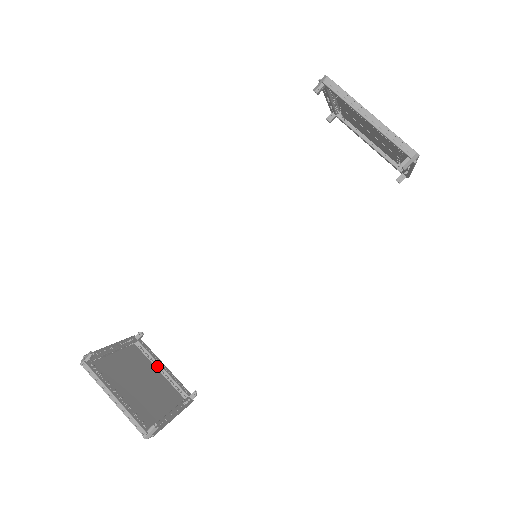
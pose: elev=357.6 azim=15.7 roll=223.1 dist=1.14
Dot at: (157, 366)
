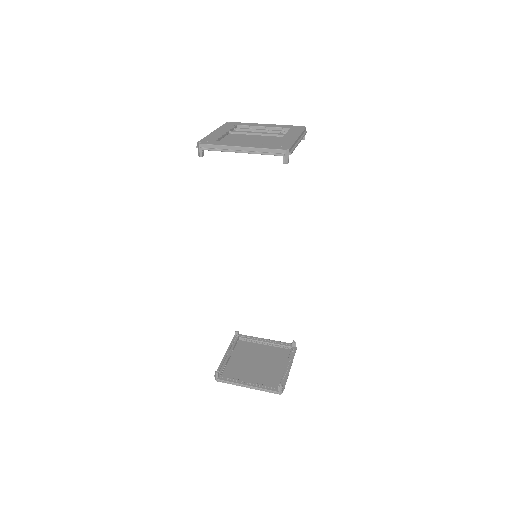
Dot at: (261, 343)
